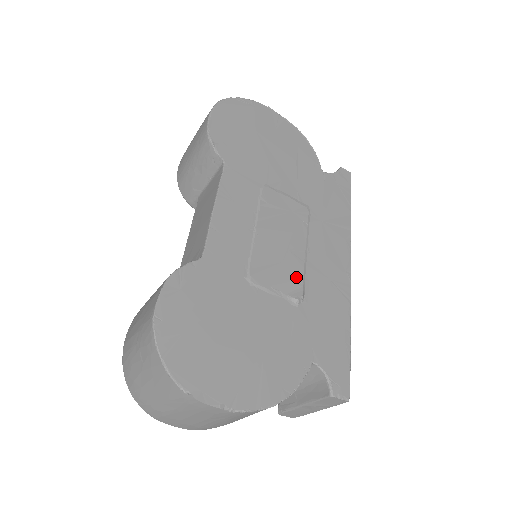
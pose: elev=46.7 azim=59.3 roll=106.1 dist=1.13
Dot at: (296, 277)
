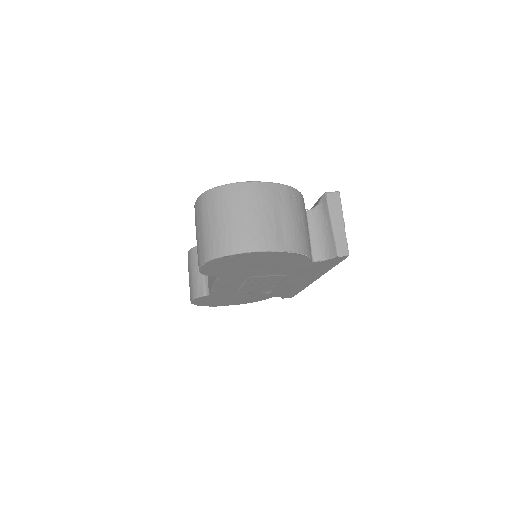
Dot at: (268, 290)
